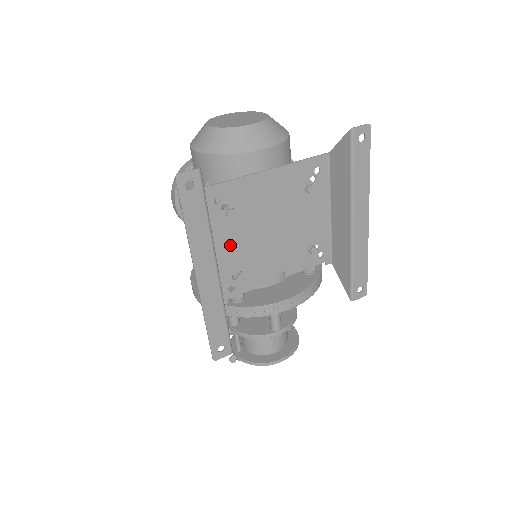
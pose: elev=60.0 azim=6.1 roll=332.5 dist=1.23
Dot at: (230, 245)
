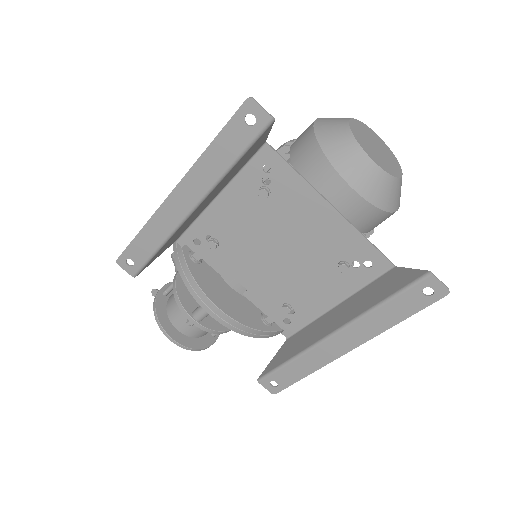
Dot at: (235, 213)
